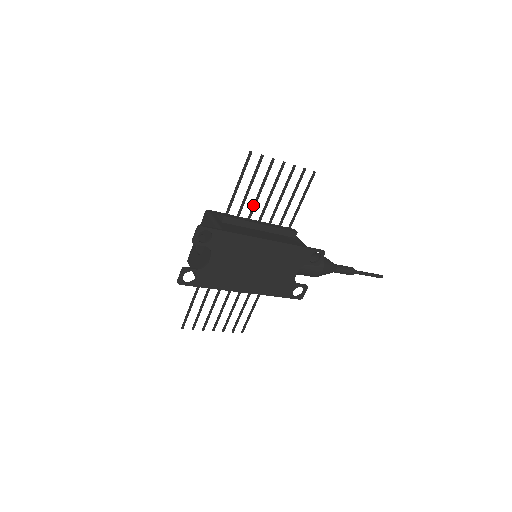
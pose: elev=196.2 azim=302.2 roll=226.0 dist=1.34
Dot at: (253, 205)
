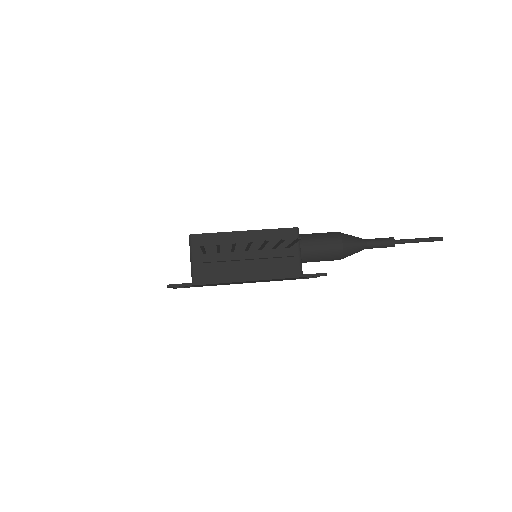
Dot at: (231, 250)
